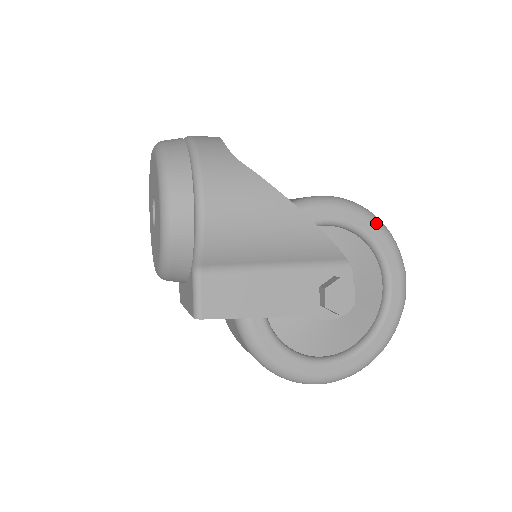
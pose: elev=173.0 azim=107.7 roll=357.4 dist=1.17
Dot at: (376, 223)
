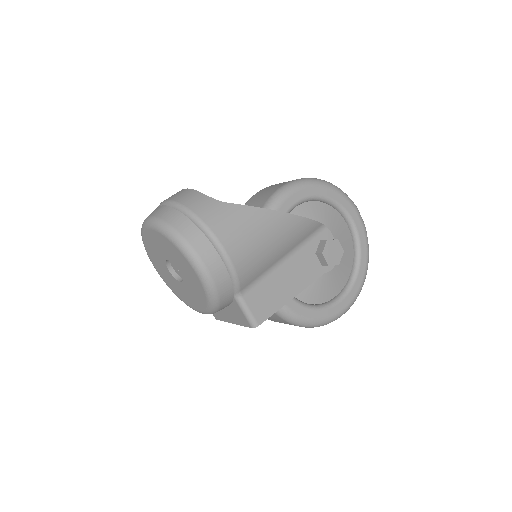
Dot at: (324, 185)
